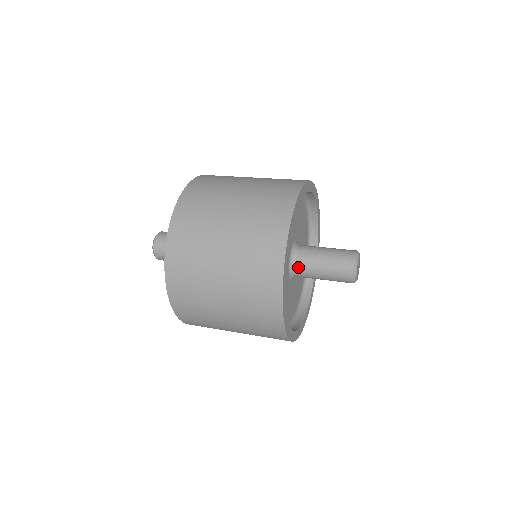
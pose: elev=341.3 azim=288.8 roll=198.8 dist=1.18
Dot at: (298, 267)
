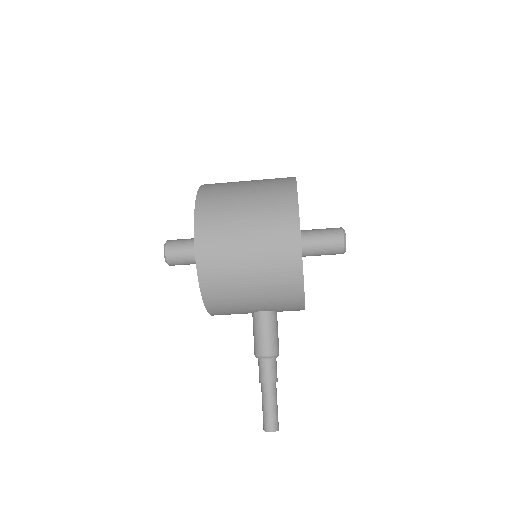
Dot at: occluded
